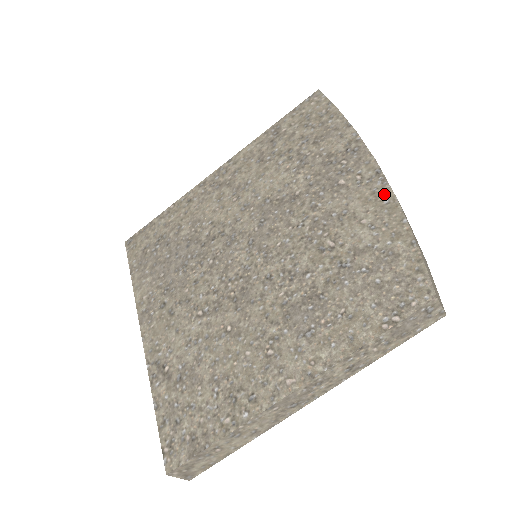
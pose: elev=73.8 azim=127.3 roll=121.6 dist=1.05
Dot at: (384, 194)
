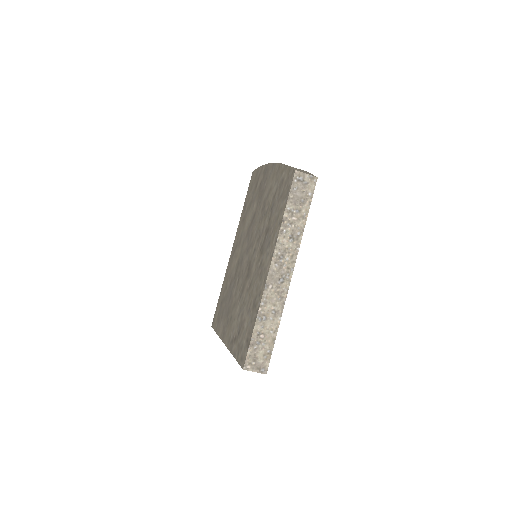
Dot at: (276, 168)
